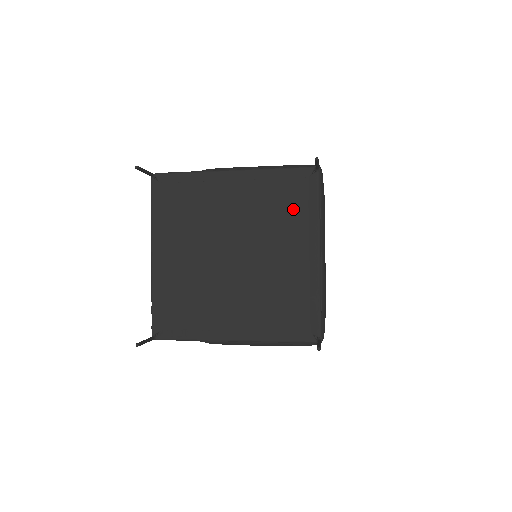
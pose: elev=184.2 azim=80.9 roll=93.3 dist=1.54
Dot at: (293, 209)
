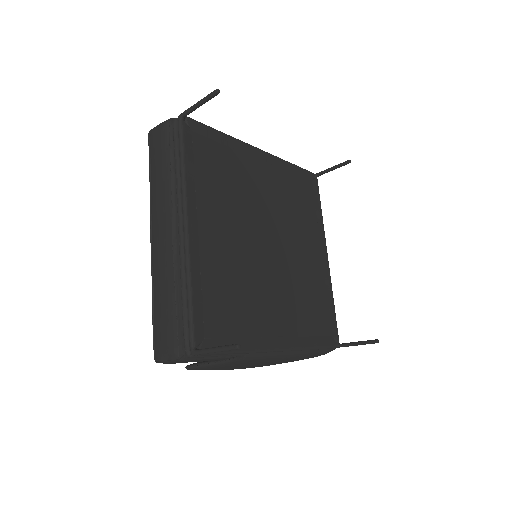
Dot at: (306, 207)
